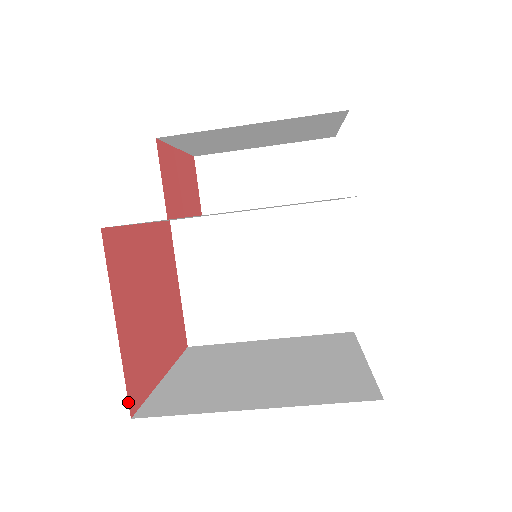
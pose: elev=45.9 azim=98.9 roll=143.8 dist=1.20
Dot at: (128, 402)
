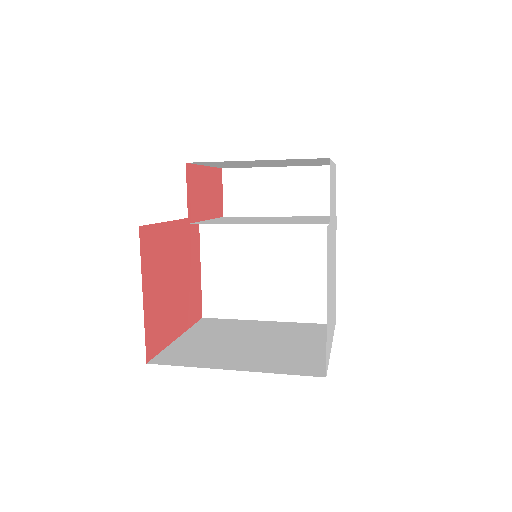
Dot at: (146, 351)
